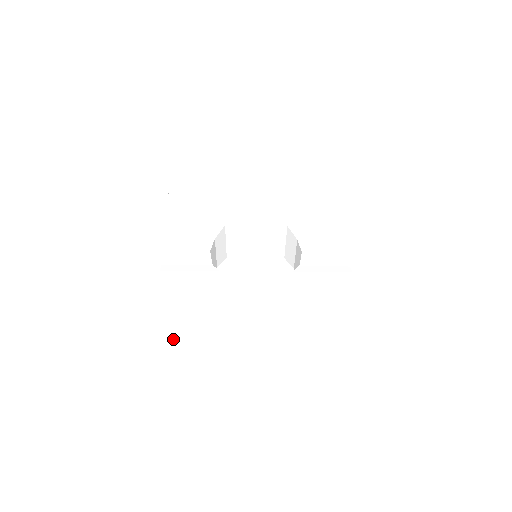
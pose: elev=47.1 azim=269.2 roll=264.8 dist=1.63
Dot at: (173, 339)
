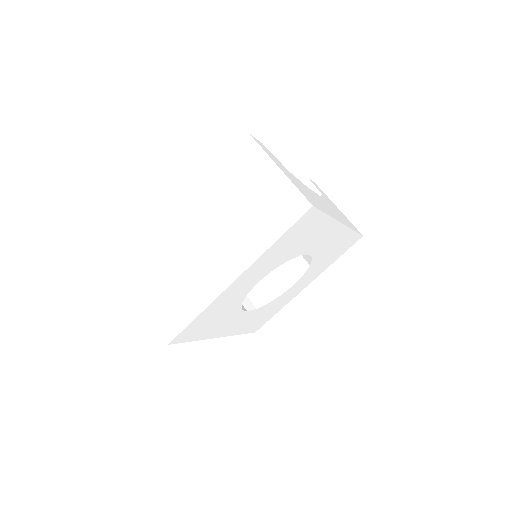
Dot at: (164, 307)
